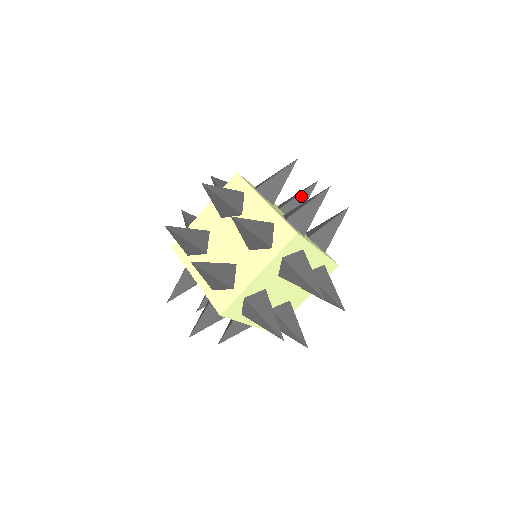
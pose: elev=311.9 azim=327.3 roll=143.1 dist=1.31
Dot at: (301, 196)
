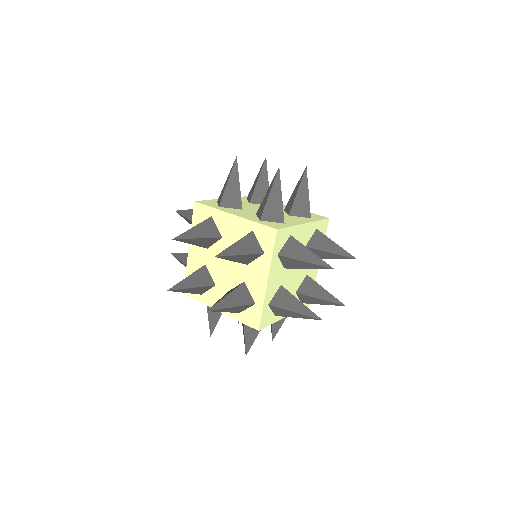
Dot at: occluded
